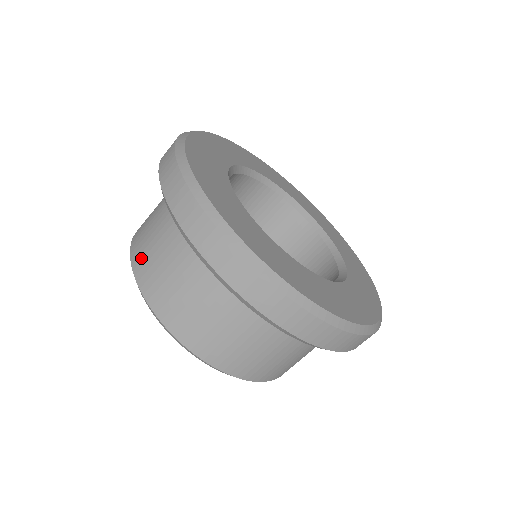
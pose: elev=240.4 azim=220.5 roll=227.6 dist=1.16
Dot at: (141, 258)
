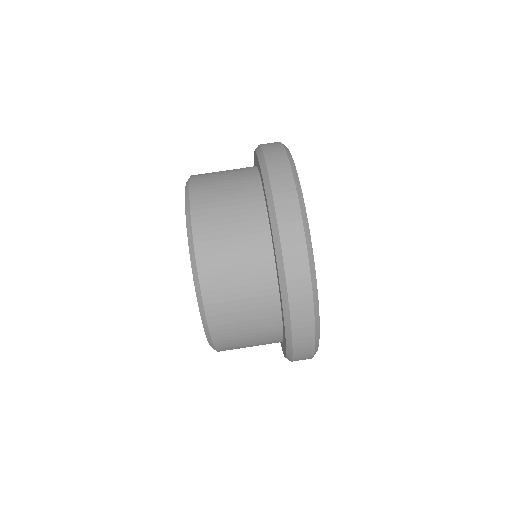
Dot at: occluded
